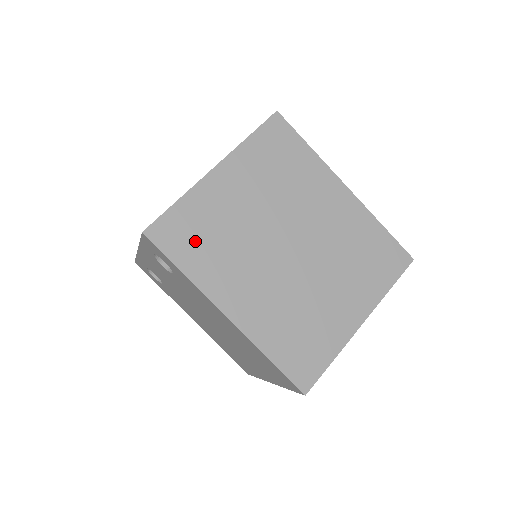
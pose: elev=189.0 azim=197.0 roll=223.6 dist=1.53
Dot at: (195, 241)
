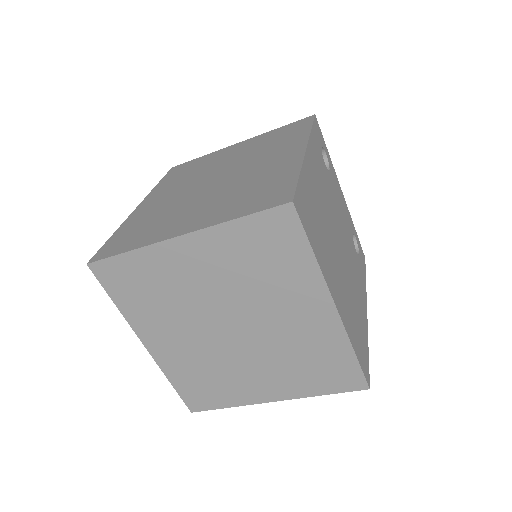
Dot at: (182, 172)
